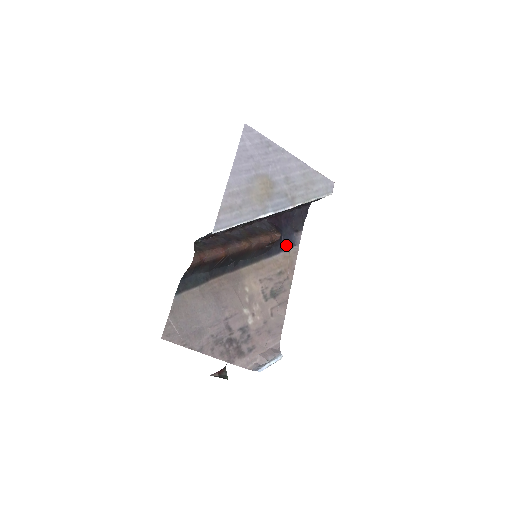
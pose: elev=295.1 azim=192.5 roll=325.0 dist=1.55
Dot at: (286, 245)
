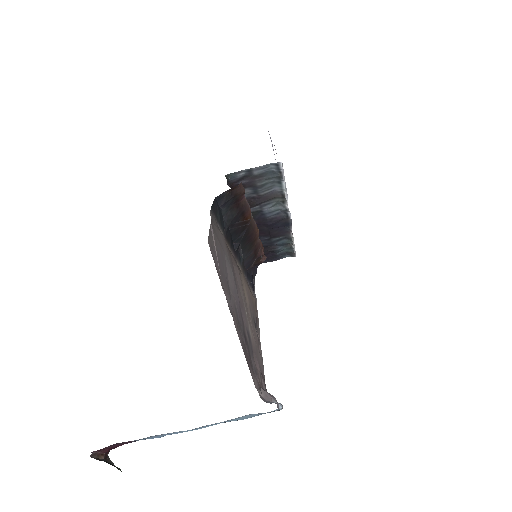
Dot at: (251, 283)
